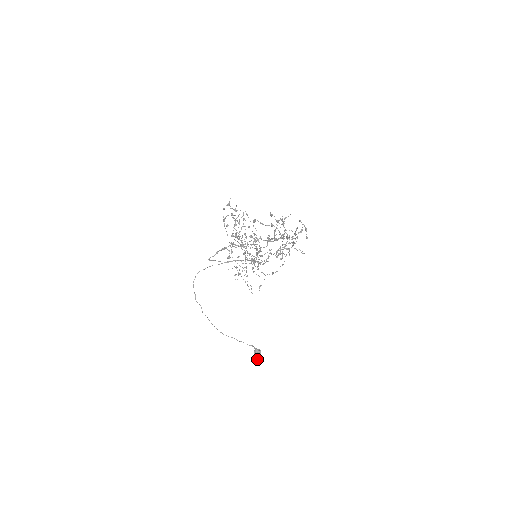
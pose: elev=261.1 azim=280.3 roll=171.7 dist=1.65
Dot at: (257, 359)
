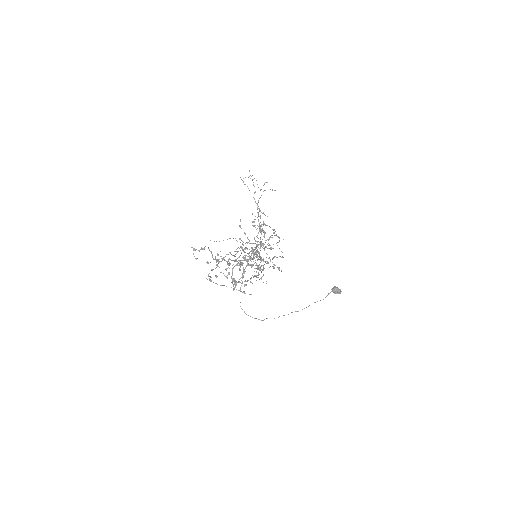
Dot at: (340, 293)
